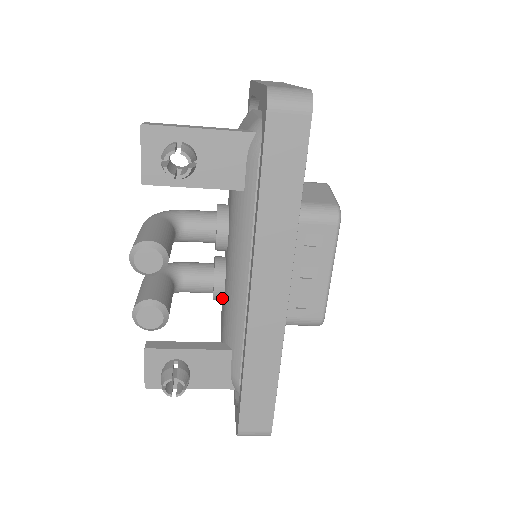
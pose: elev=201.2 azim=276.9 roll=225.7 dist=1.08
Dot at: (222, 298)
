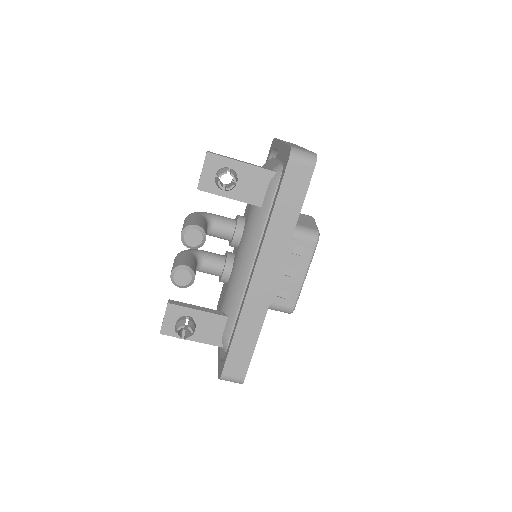
Dot at: (227, 280)
